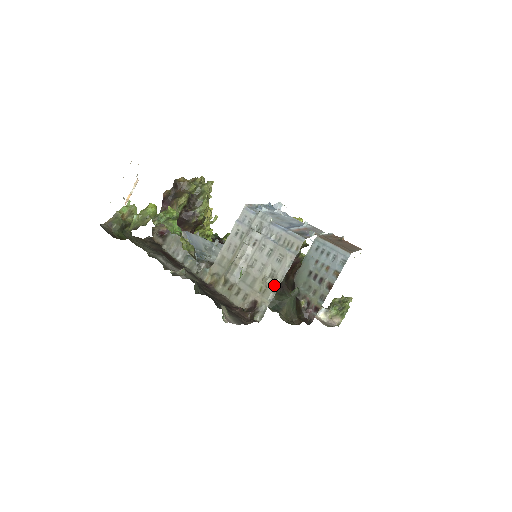
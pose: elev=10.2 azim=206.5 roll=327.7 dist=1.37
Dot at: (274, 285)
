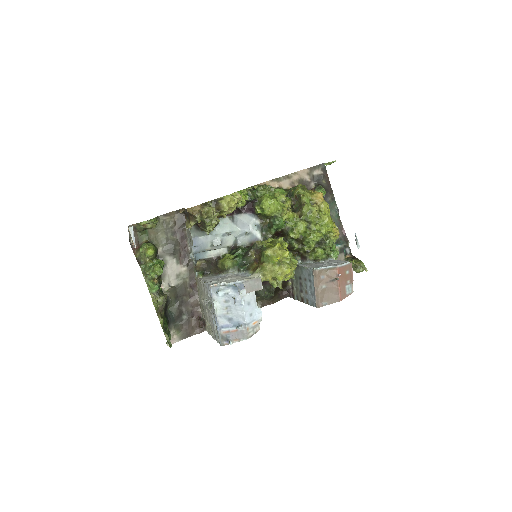
Dot at: (211, 334)
